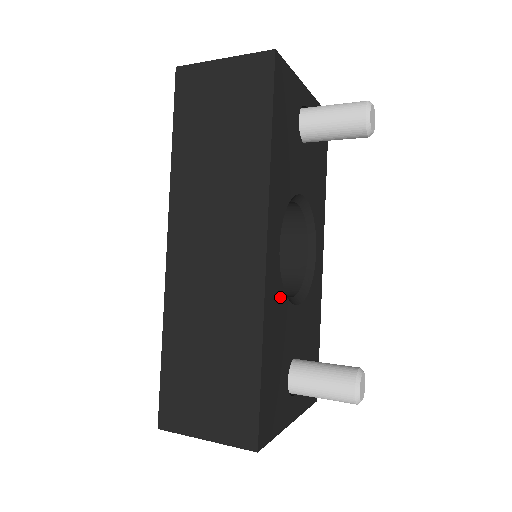
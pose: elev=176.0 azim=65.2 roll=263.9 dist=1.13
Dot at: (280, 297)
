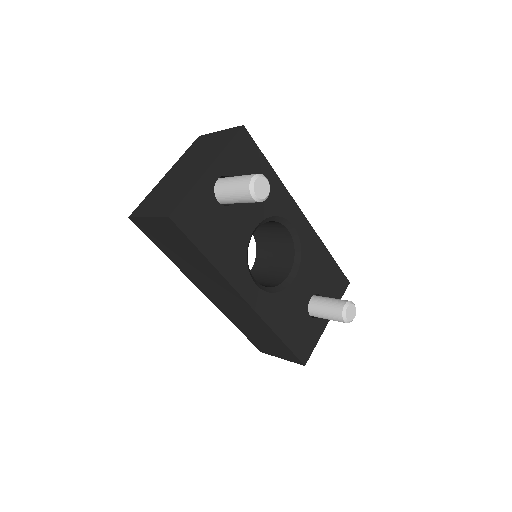
Dot at: (275, 300)
